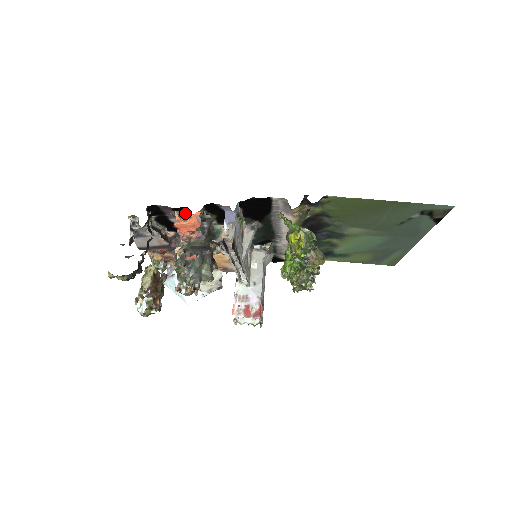
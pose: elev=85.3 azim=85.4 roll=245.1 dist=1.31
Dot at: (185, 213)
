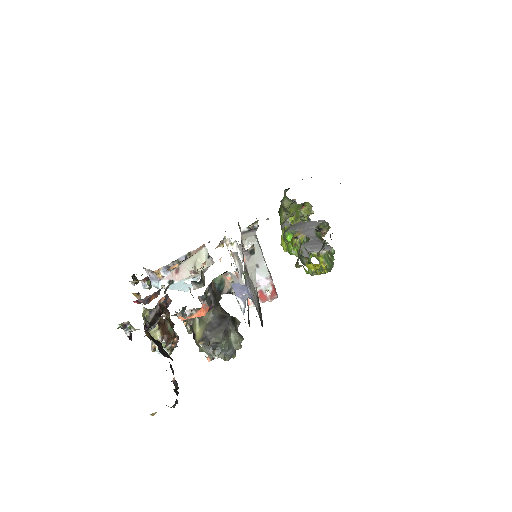
Dot at: (189, 312)
